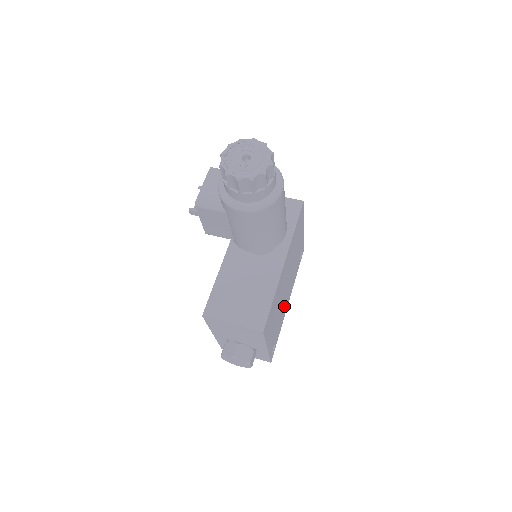
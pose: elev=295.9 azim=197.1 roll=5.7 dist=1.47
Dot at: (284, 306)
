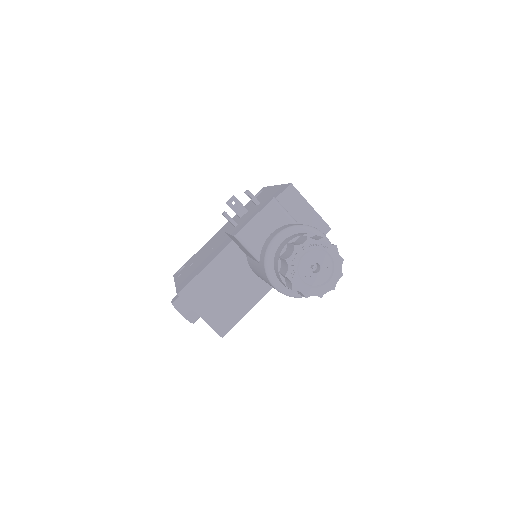
Dot at: occluded
